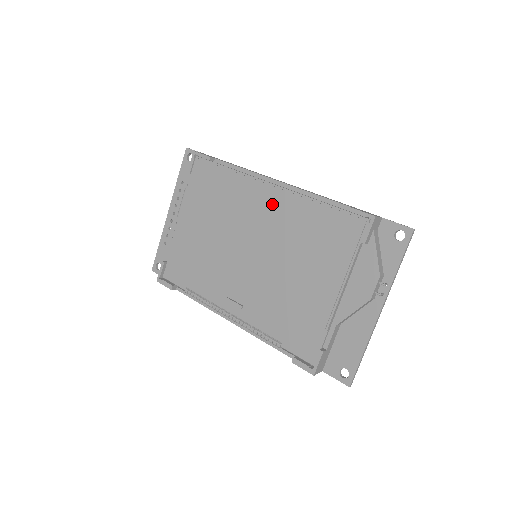
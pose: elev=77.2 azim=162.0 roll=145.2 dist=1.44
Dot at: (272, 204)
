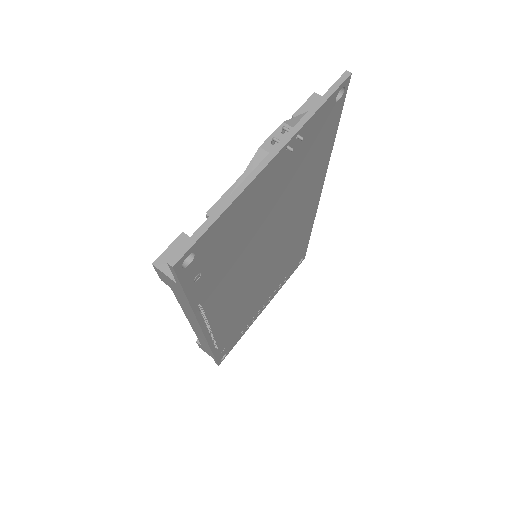
Dot at: occluded
